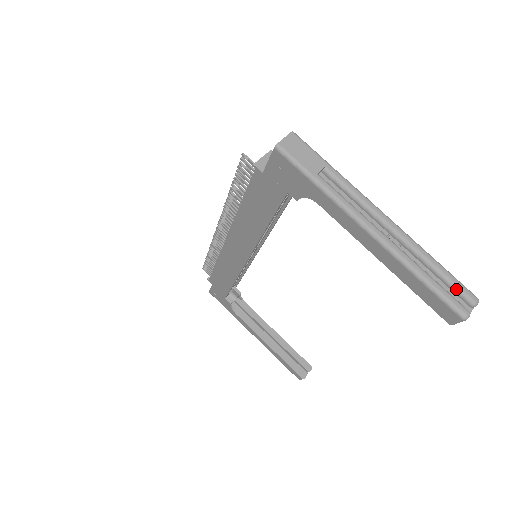
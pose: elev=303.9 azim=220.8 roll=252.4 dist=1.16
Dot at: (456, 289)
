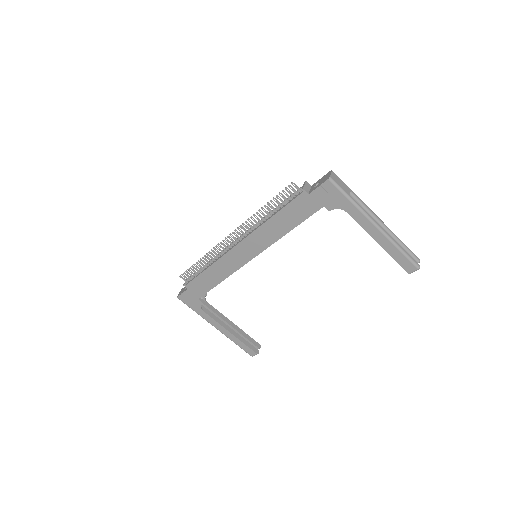
Dot at: (412, 254)
